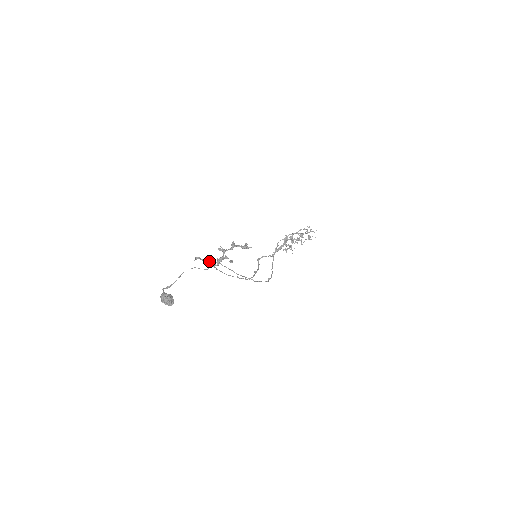
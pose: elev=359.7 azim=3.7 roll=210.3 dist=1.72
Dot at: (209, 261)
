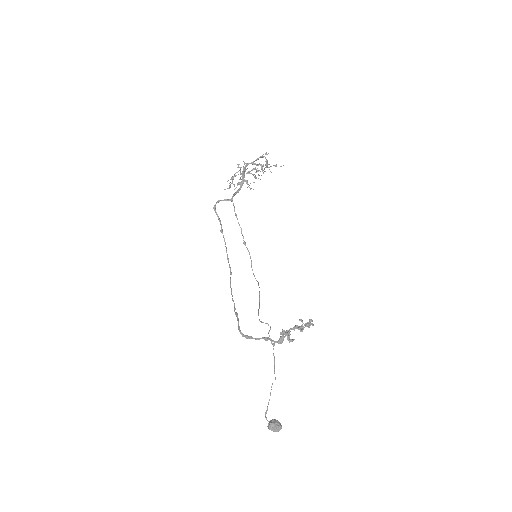
Dot at: (264, 339)
